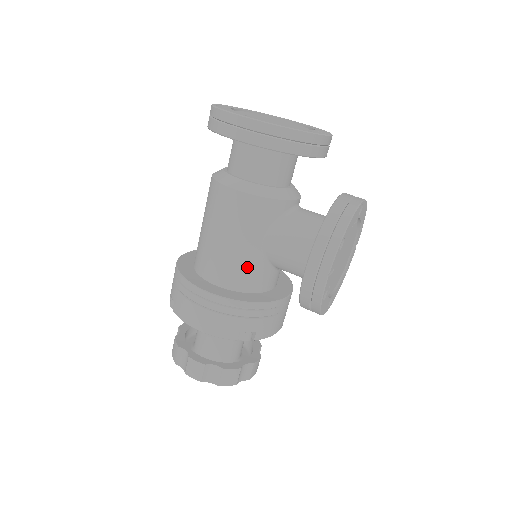
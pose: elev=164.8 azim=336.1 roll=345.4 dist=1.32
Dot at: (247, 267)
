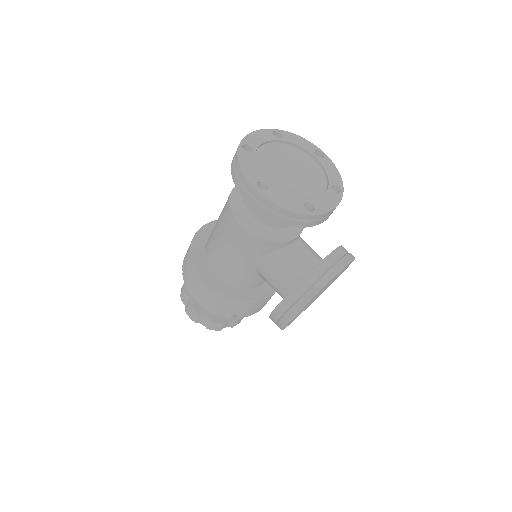
Dot at: (240, 274)
